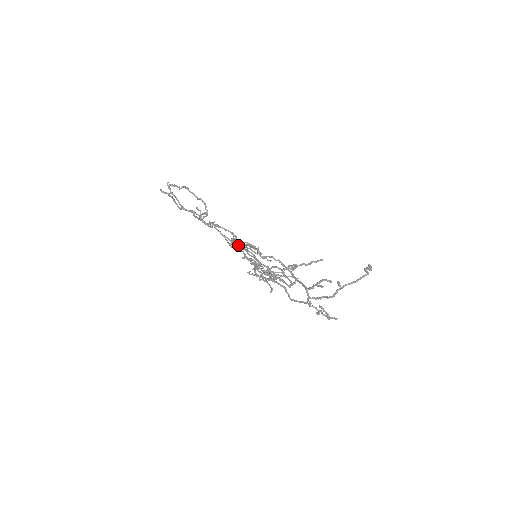
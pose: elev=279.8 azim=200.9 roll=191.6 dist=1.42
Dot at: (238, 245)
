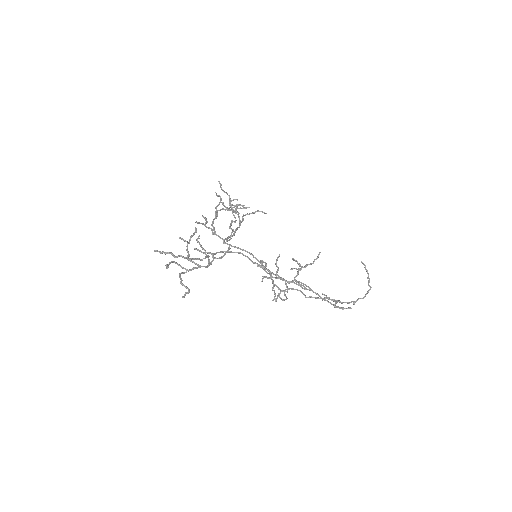
Dot at: occluded
